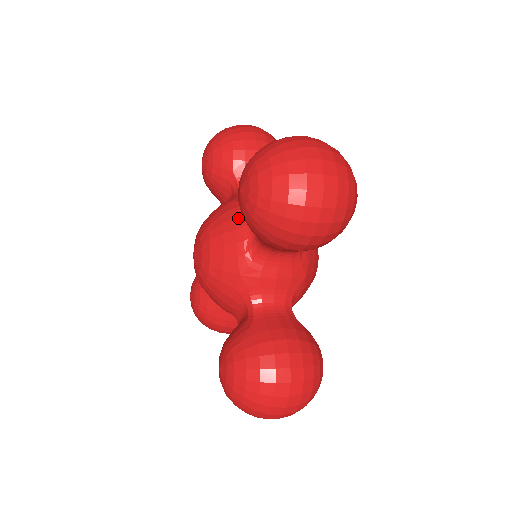
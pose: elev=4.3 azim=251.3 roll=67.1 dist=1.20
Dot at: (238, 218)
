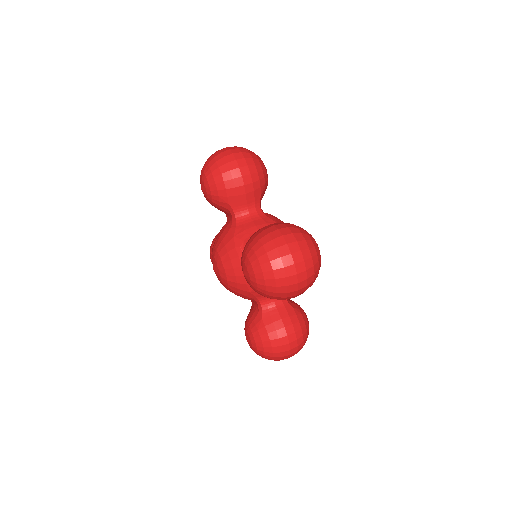
Dot at: occluded
